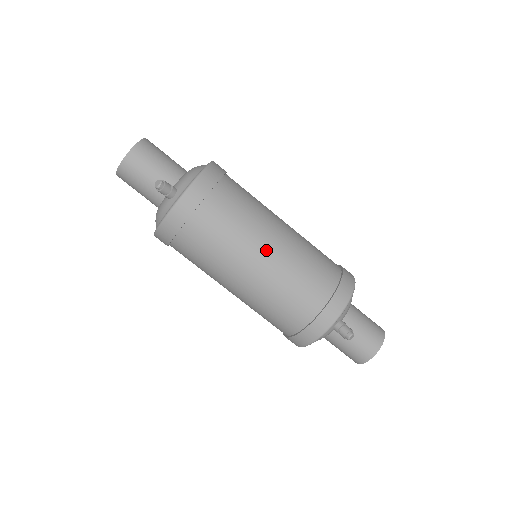
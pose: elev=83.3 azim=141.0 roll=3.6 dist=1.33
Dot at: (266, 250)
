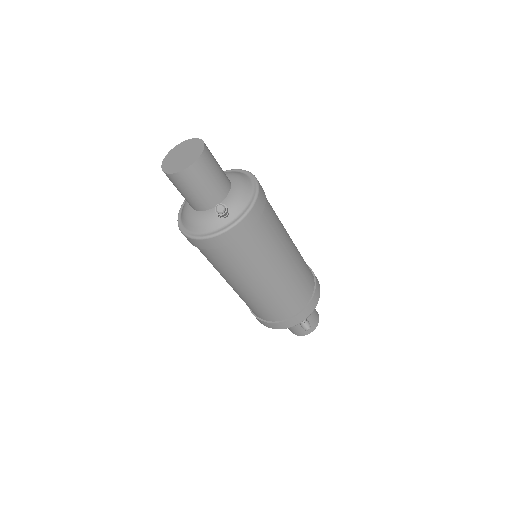
Dot at: (281, 269)
